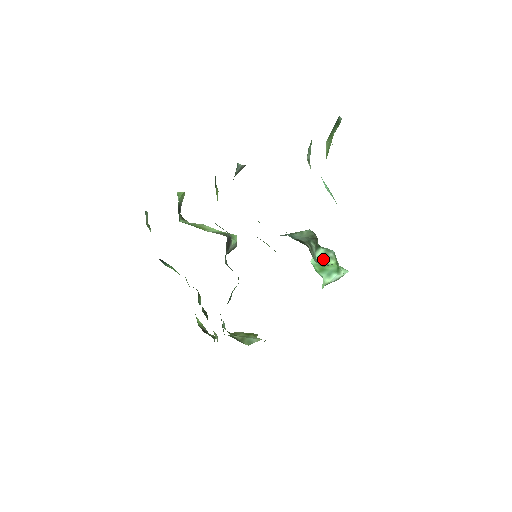
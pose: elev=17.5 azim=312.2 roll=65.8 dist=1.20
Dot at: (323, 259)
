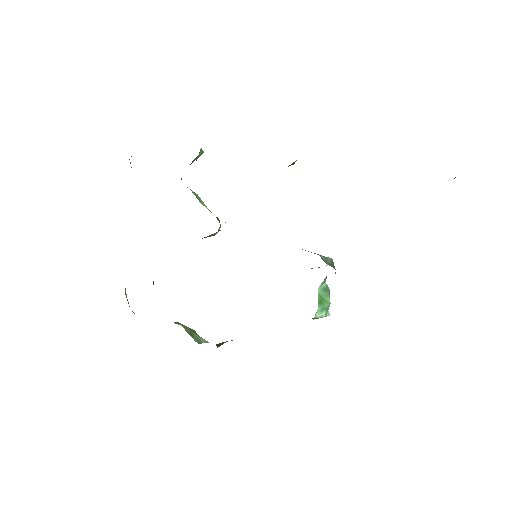
Dot at: (325, 292)
